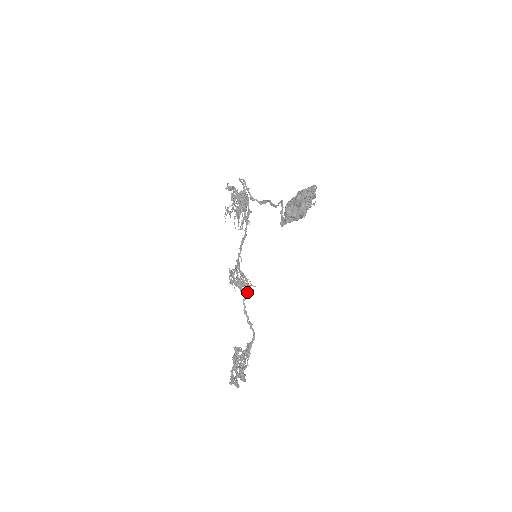
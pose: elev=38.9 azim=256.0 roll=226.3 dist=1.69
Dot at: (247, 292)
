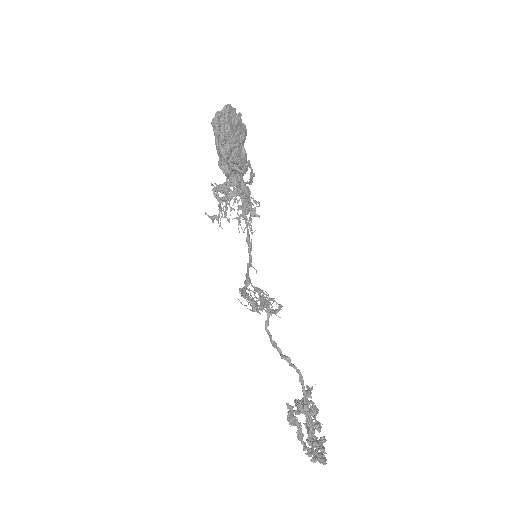
Dot at: occluded
